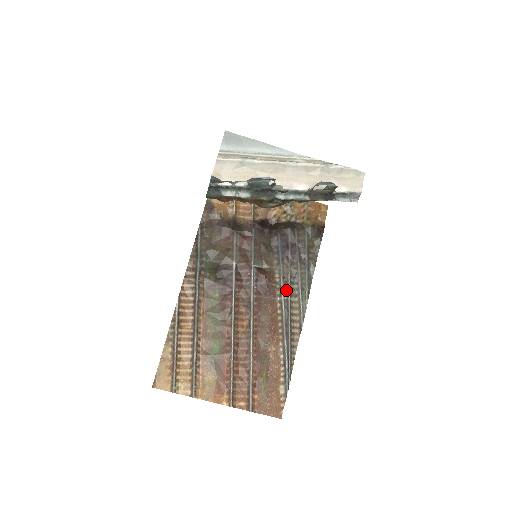
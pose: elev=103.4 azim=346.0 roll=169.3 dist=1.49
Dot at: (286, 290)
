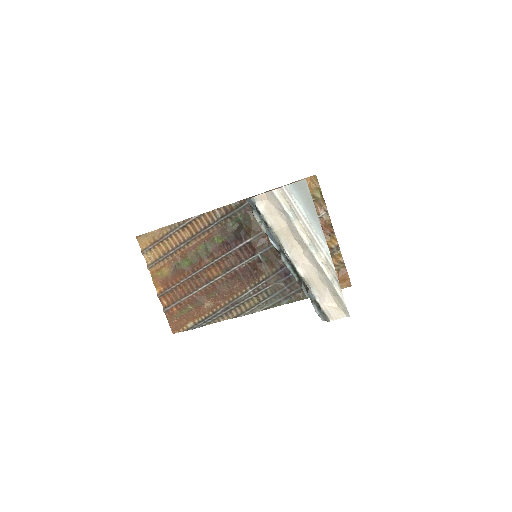
Dot at: (258, 290)
